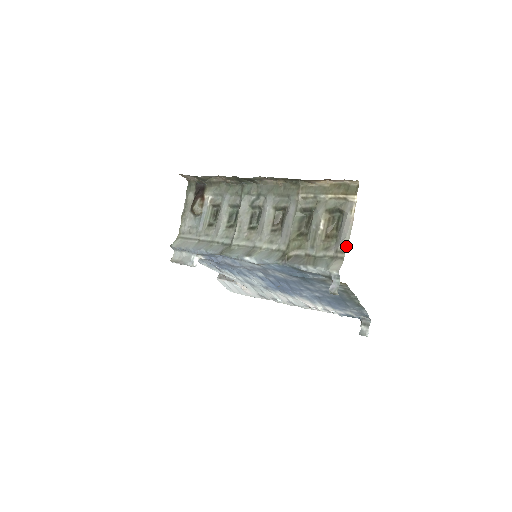
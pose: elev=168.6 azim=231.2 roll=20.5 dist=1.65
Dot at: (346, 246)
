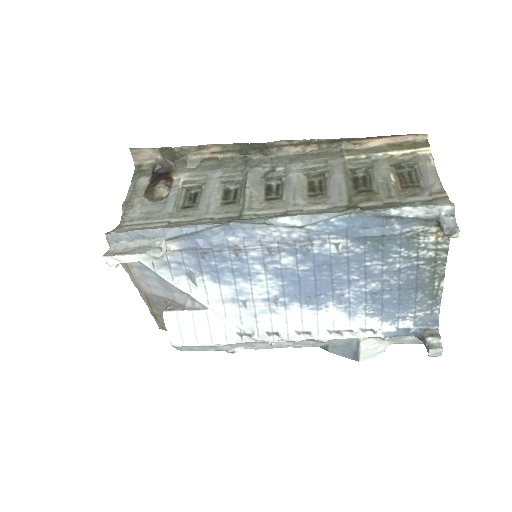
Dot at: (442, 188)
